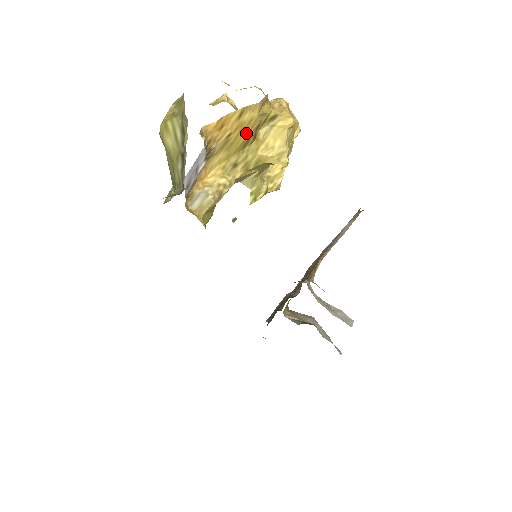
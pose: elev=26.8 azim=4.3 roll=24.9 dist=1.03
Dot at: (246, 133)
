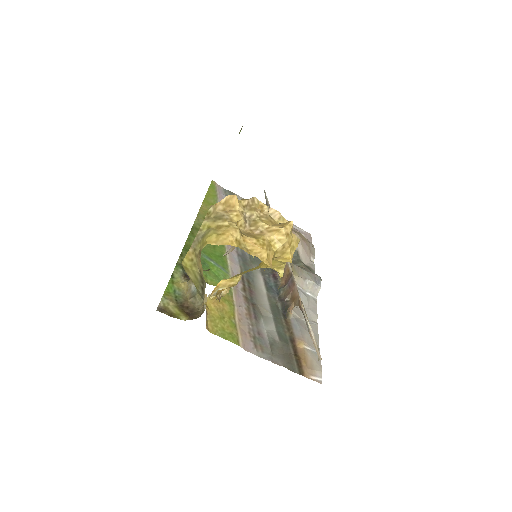
Dot at: occluded
